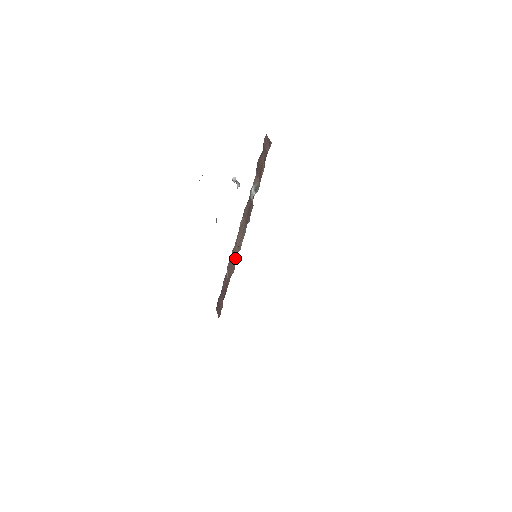
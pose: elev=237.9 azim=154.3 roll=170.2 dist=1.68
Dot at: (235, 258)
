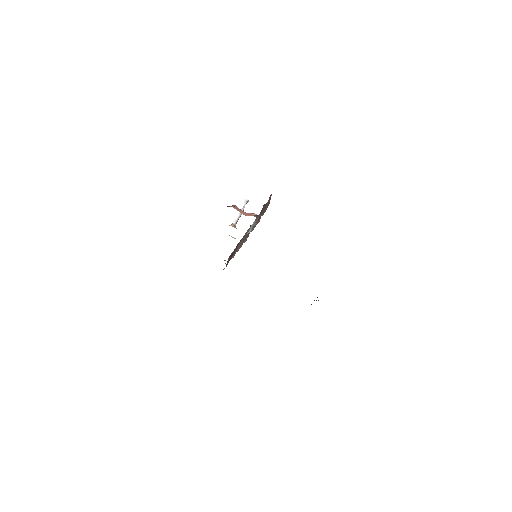
Dot at: (236, 250)
